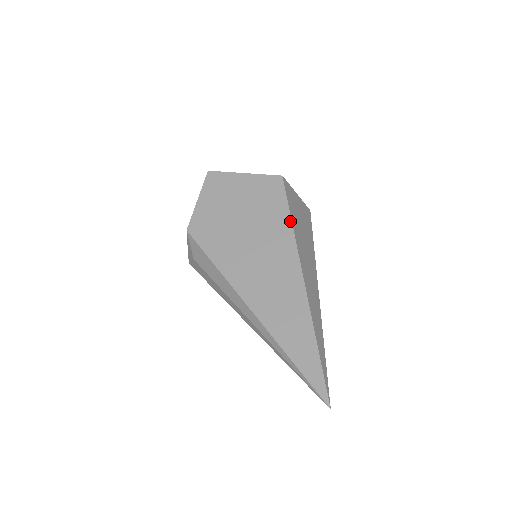
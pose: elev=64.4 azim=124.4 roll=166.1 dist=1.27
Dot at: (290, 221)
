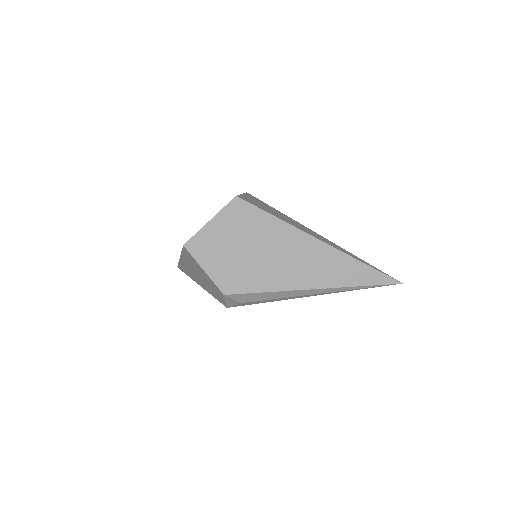
Dot at: (276, 219)
